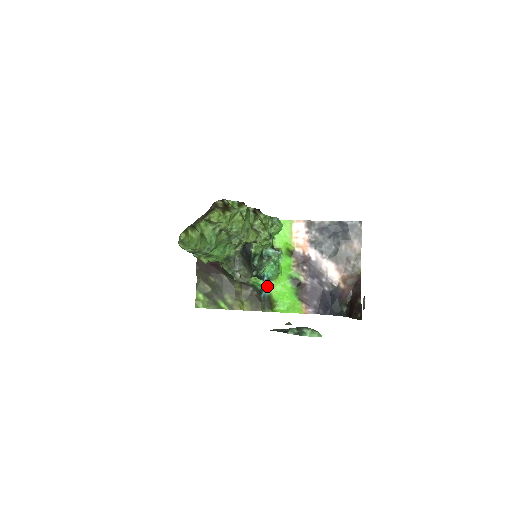
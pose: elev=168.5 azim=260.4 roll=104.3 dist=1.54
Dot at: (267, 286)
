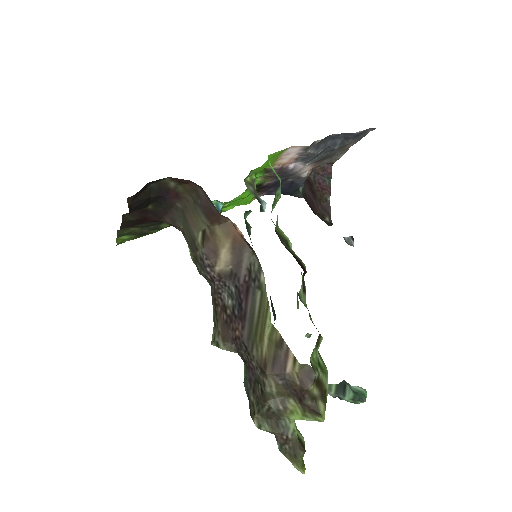
Dot at: (222, 204)
